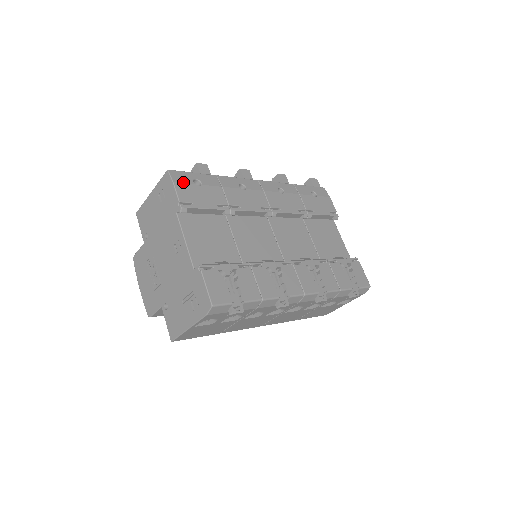
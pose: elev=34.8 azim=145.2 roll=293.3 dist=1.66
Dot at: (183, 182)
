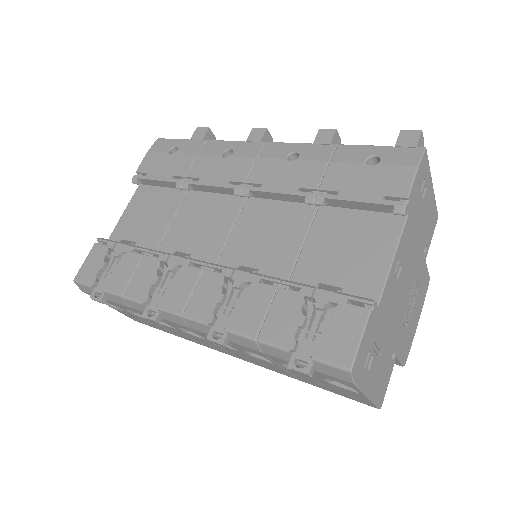
Dot at: (157, 150)
